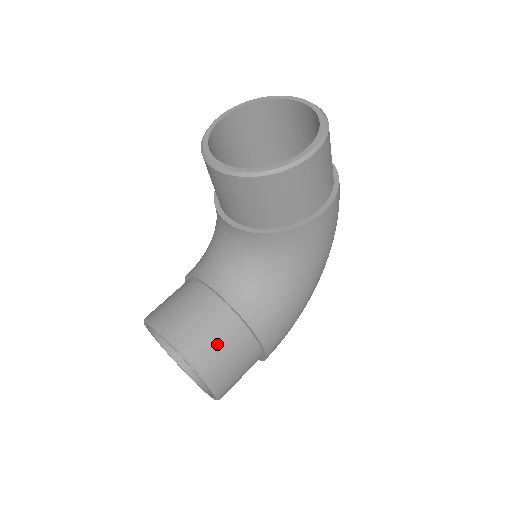
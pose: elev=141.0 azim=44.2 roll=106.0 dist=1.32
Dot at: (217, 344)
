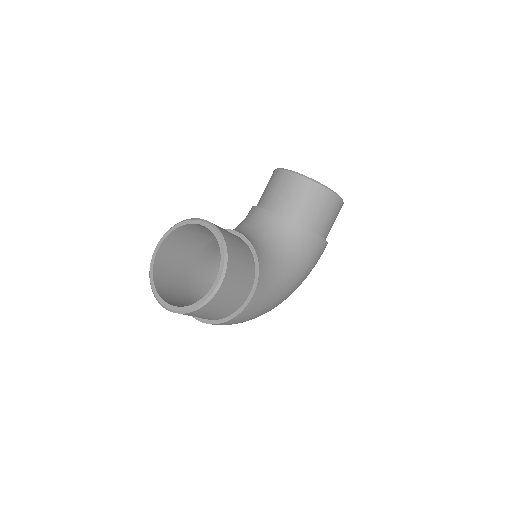
Dot at: (240, 253)
